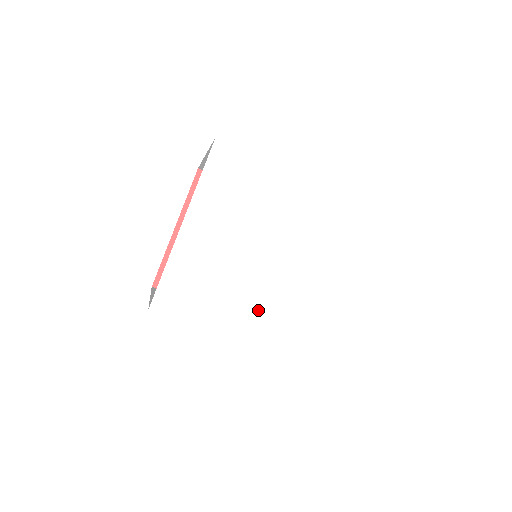
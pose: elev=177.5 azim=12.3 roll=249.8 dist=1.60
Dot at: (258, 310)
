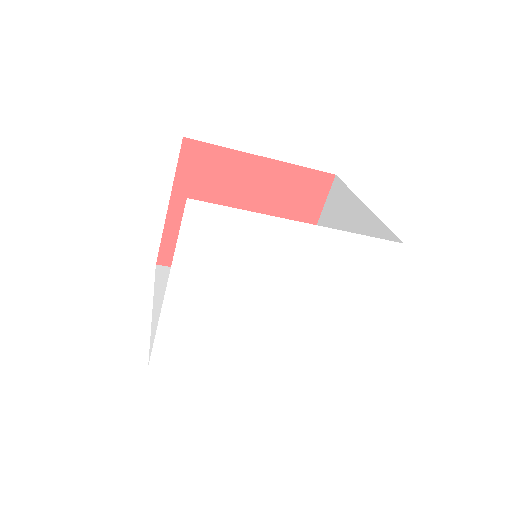
Dot at: (257, 350)
